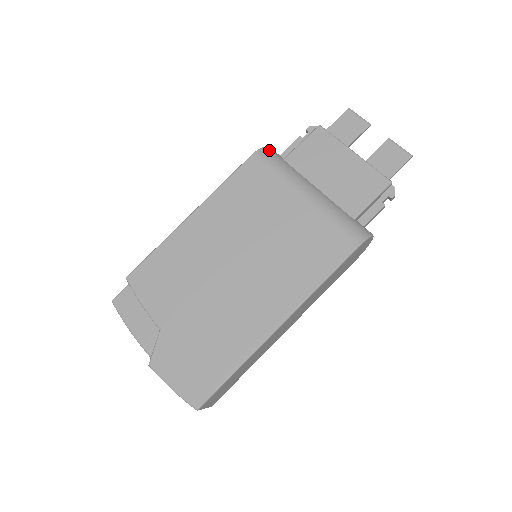
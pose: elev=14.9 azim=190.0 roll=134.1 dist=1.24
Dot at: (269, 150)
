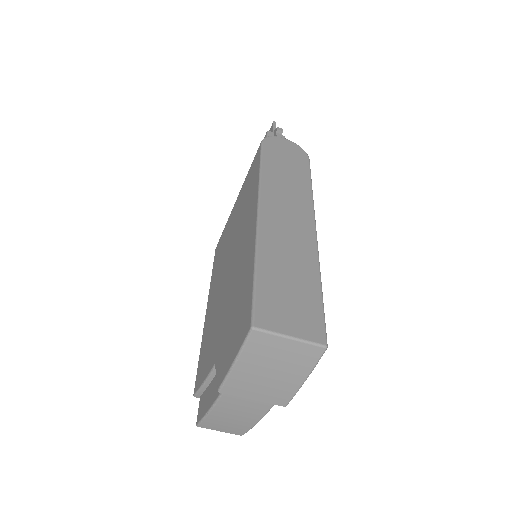
Dot at: occluded
